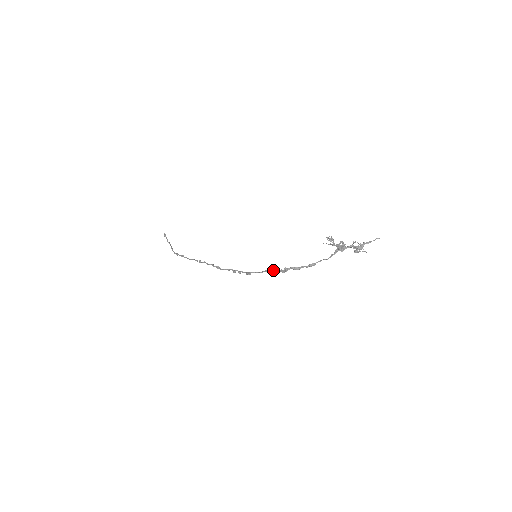
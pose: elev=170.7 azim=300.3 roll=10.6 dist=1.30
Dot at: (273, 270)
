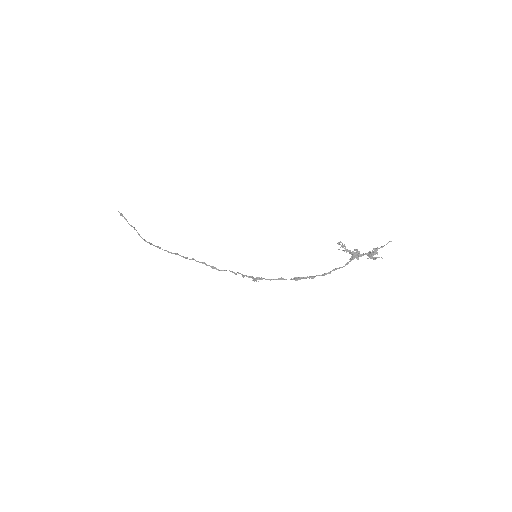
Dot at: (286, 279)
